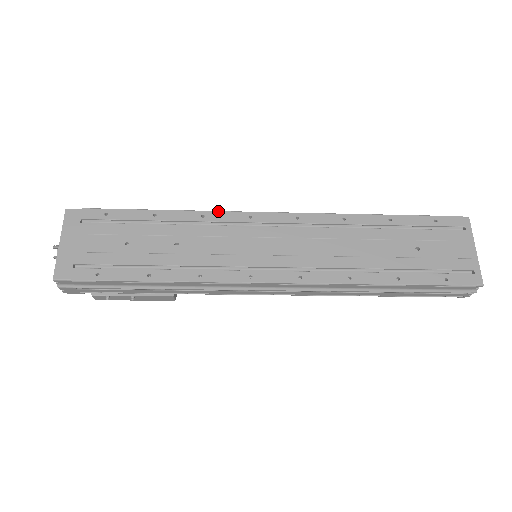
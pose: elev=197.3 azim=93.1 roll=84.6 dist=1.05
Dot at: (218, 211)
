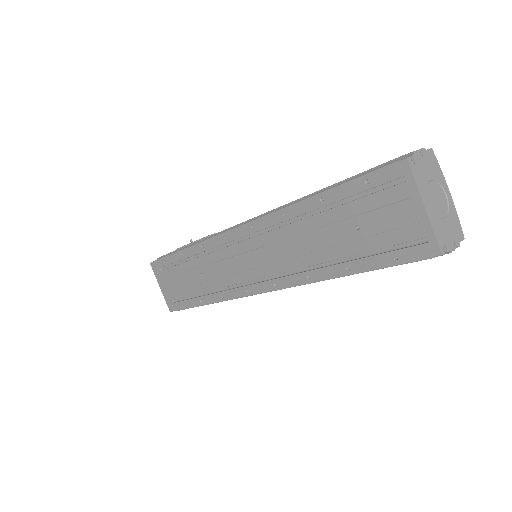
Dot at: (207, 239)
